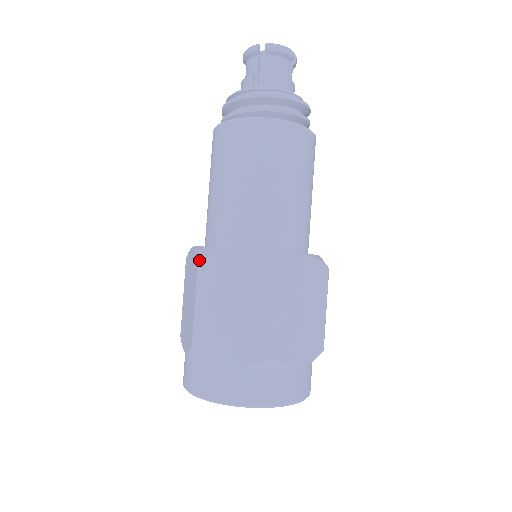
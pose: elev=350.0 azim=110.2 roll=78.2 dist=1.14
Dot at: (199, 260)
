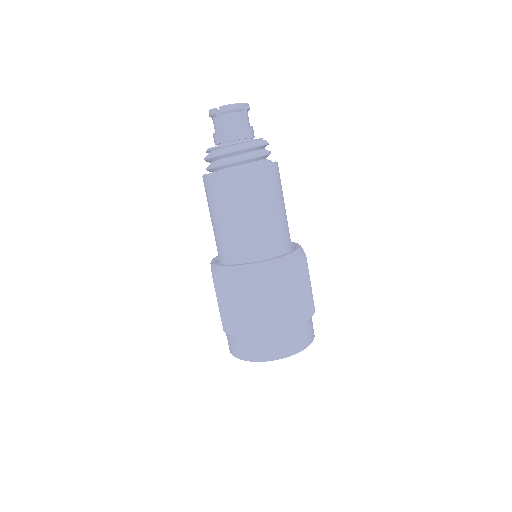
Dot at: (213, 276)
